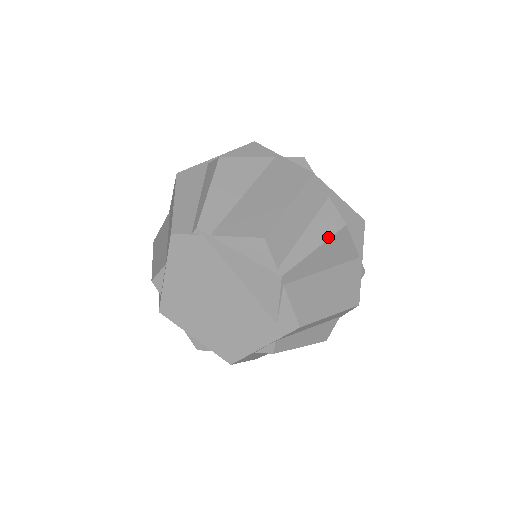
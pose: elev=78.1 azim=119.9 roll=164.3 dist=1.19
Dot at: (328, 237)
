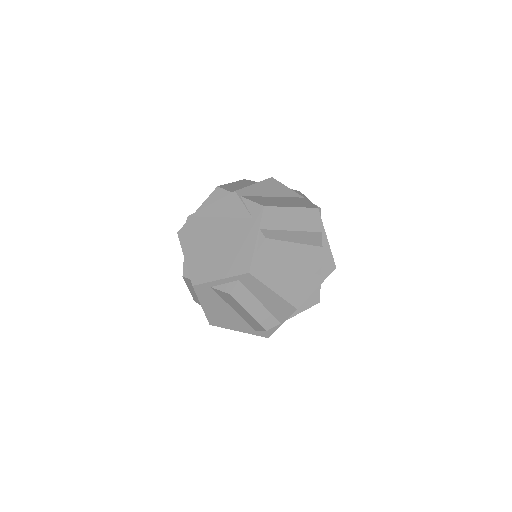
Dot at: (261, 181)
